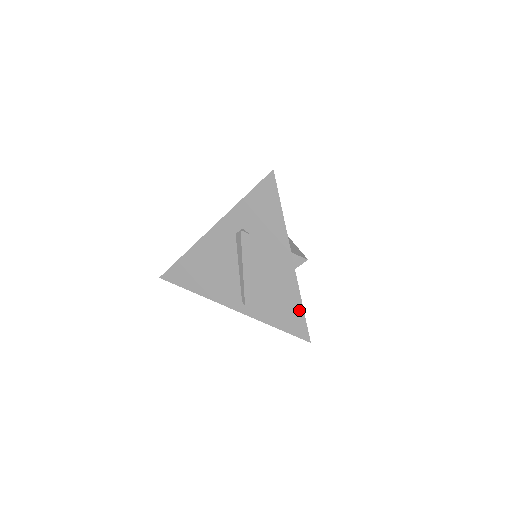
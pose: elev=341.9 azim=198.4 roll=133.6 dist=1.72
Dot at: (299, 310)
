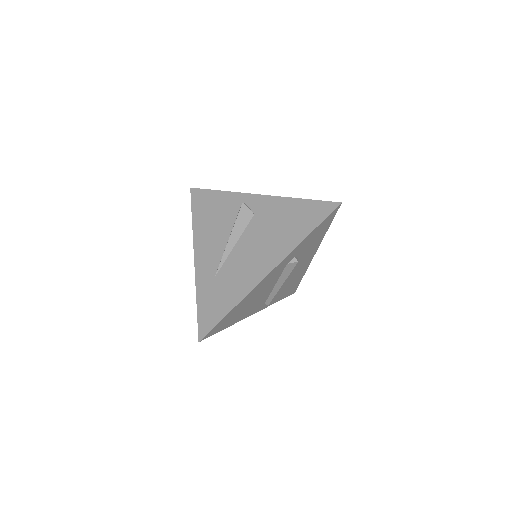
Dot at: occluded
